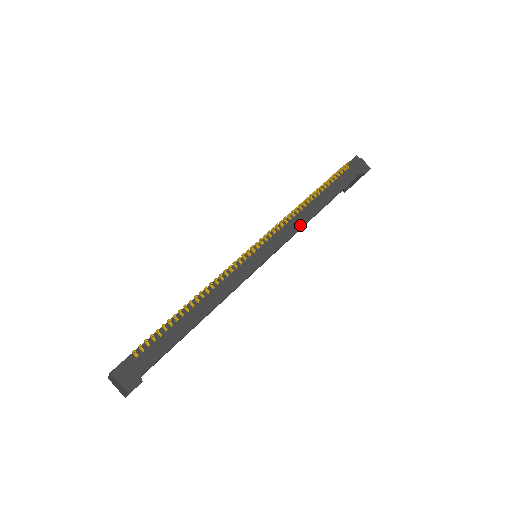
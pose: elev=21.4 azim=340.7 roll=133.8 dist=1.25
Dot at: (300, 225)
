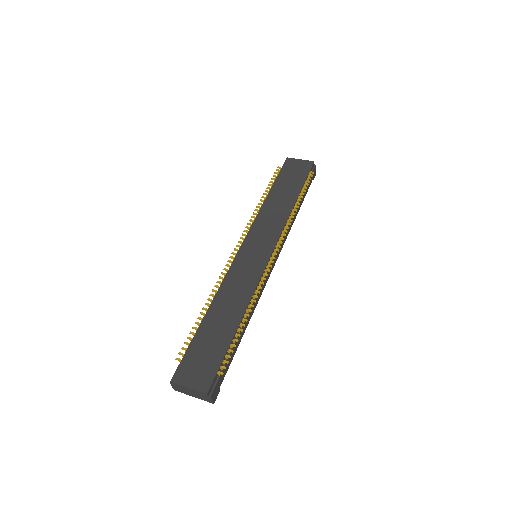
Dot at: occluded
